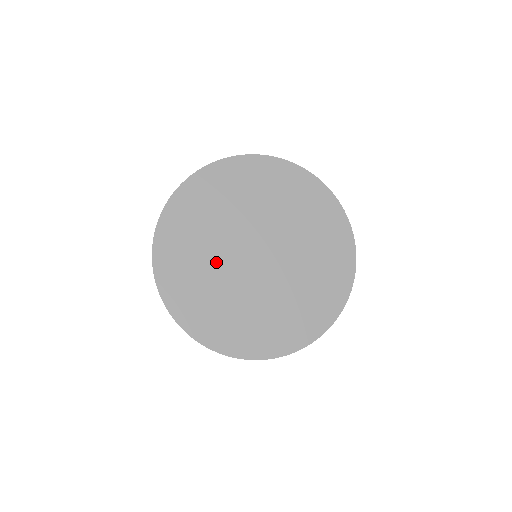
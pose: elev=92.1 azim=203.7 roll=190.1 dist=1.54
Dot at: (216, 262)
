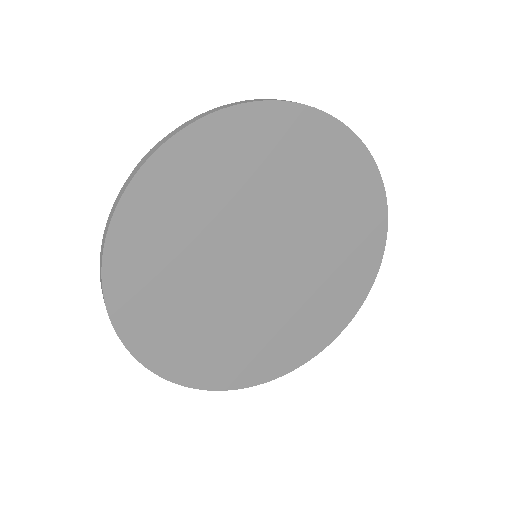
Dot at: (207, 249)
